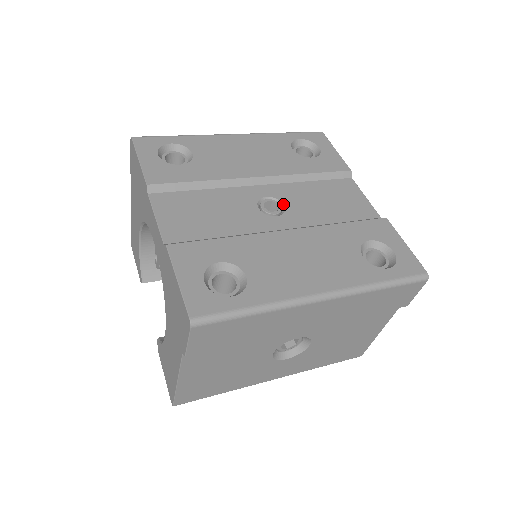
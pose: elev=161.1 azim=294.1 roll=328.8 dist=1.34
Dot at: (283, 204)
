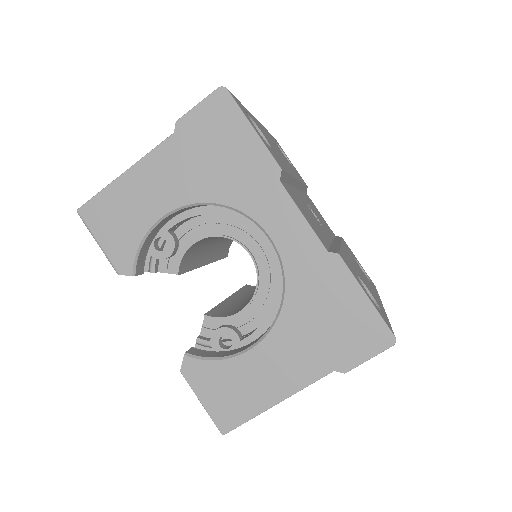
Dot at: (315, 214)
